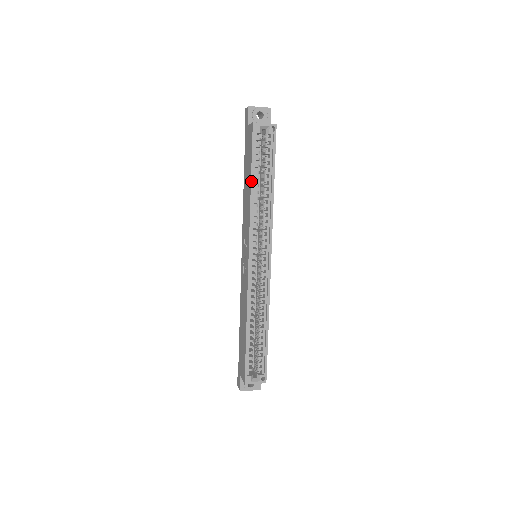
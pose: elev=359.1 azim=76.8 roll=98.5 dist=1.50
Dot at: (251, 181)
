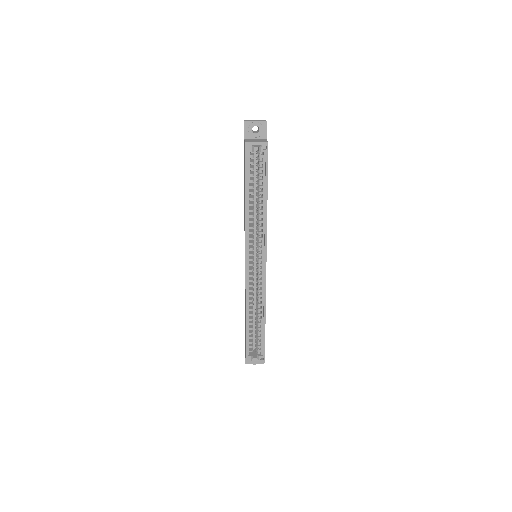
Dot at: (245, 196)
